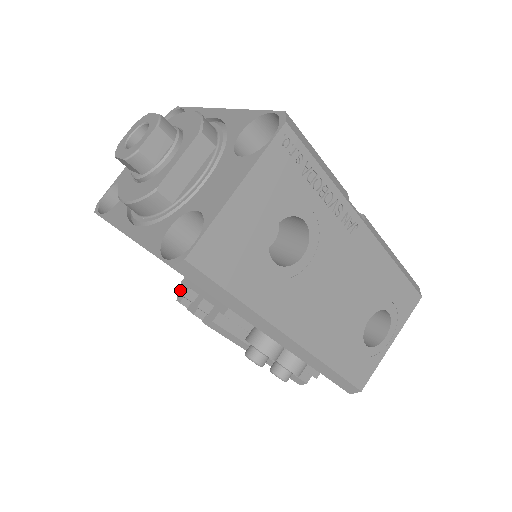
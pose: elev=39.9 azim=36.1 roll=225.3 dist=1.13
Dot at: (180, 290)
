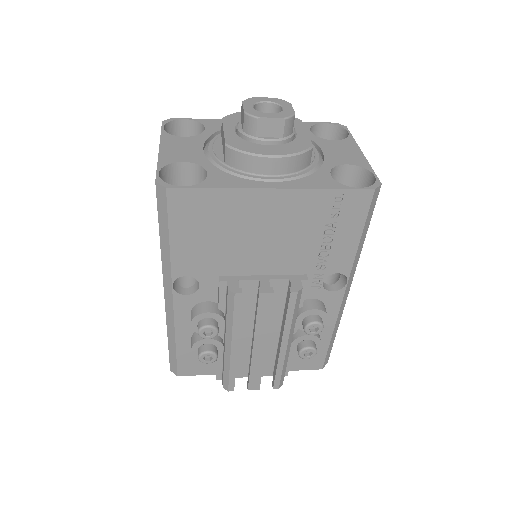
Dot at: (228, 285)
